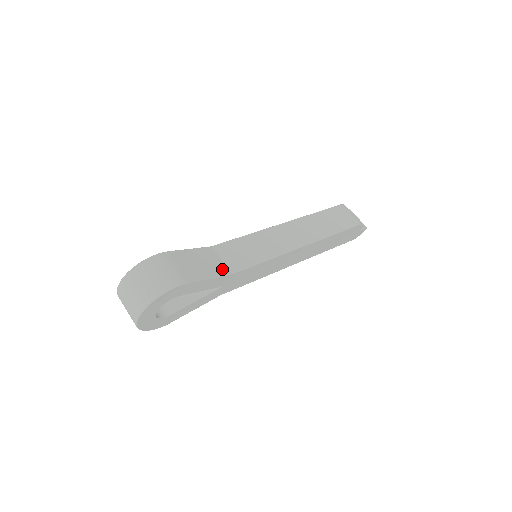
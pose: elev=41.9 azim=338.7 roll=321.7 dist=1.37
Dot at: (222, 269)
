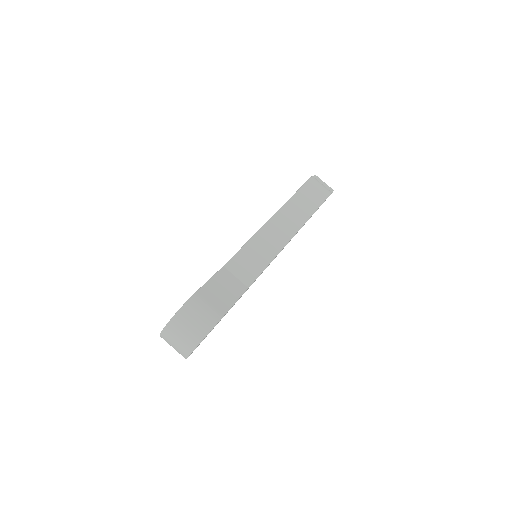
Dot at: (240, 287)
